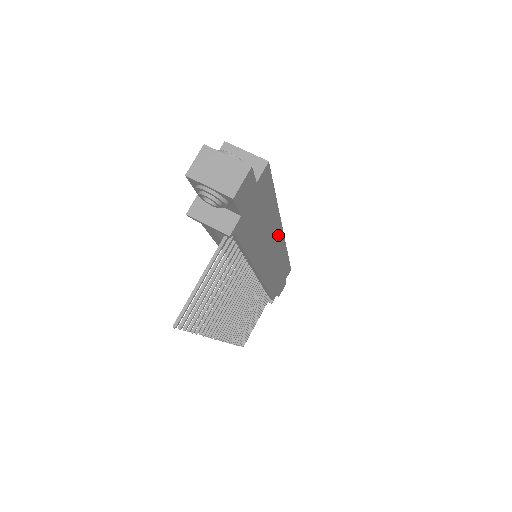
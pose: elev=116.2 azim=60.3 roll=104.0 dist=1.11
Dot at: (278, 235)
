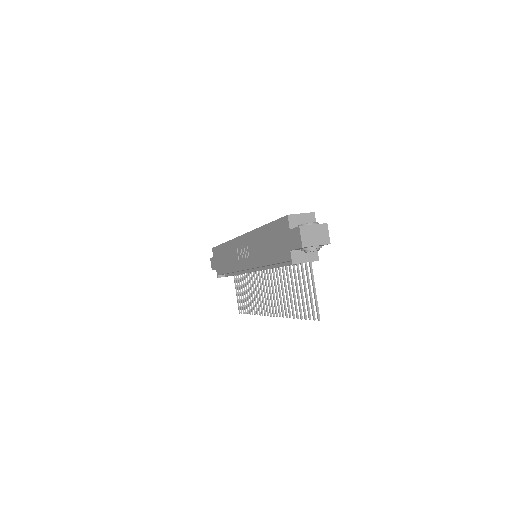
Dot at: occluded
